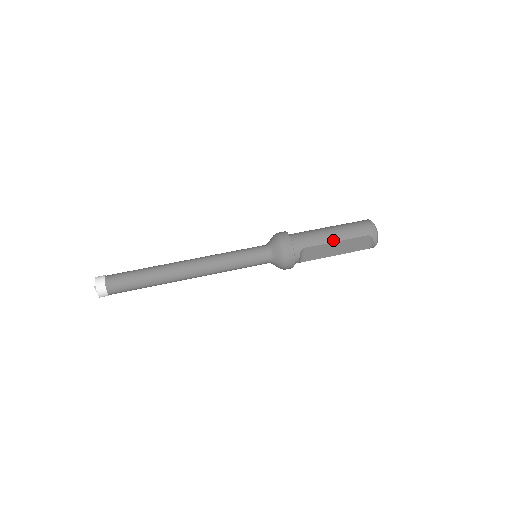
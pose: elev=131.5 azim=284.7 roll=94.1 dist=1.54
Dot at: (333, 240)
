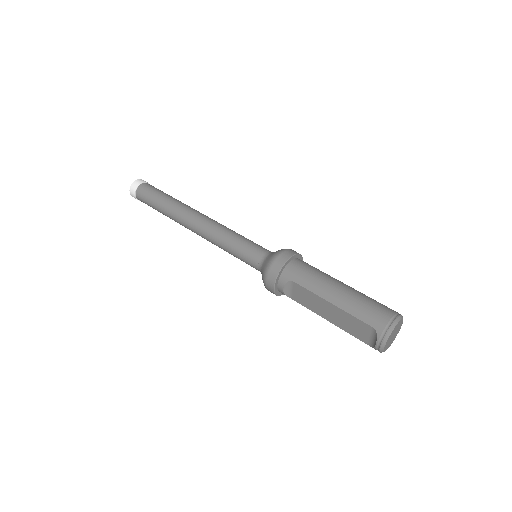
Dot at: (329, 298)
